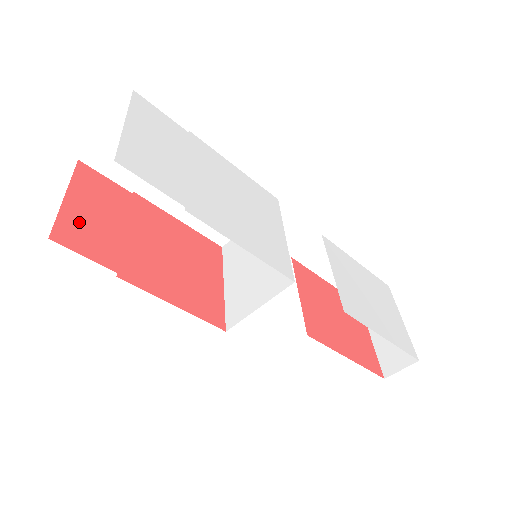
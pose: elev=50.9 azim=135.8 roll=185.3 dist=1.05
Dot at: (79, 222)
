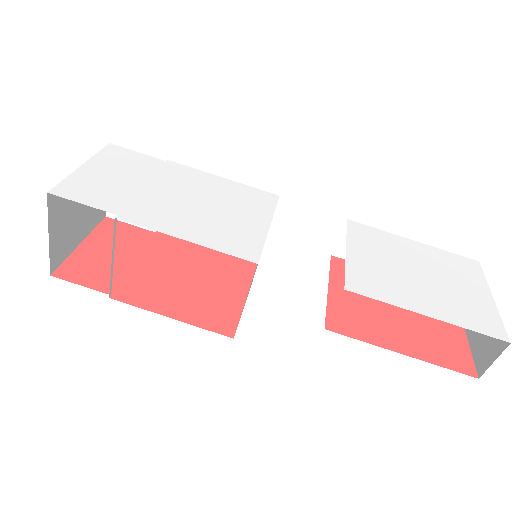
Dot at: (87, 261)
